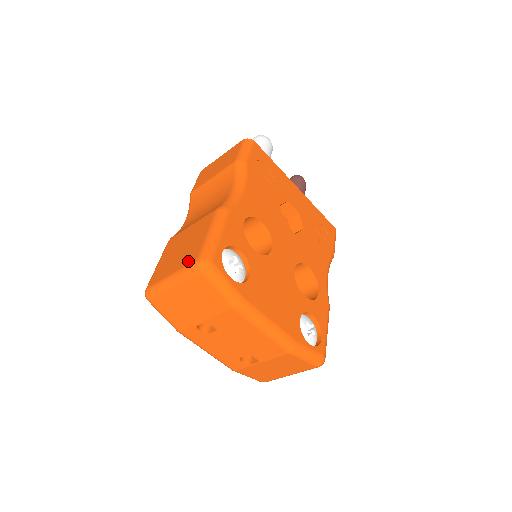
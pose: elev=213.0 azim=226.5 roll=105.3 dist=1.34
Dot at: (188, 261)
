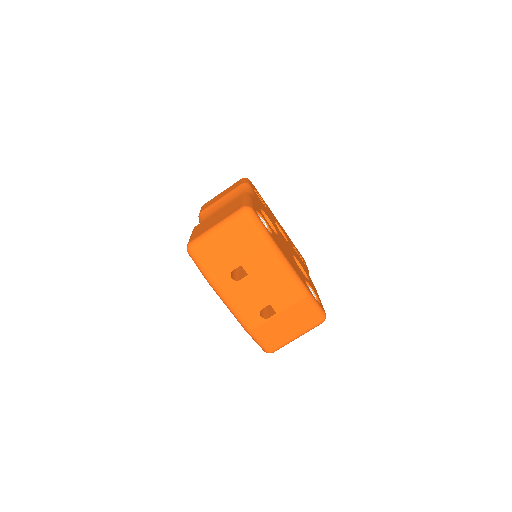
Dot at: (232, 212)
